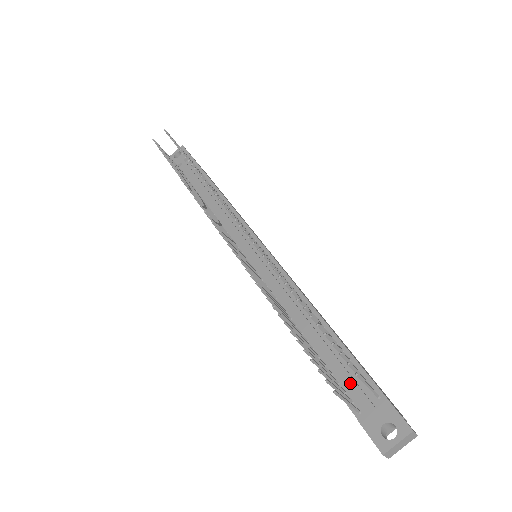
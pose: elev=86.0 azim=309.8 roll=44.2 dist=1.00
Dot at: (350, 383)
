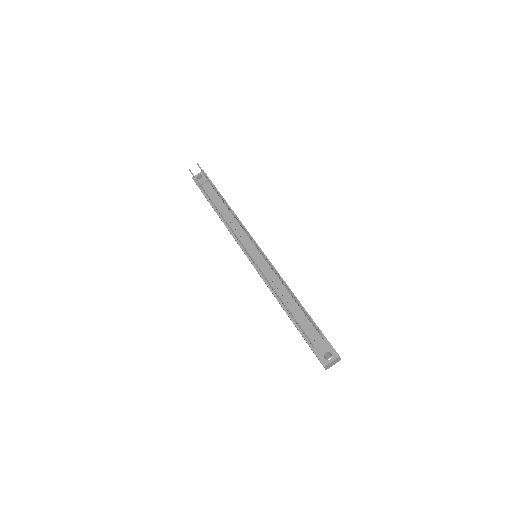
Dot at: (310, 333)
